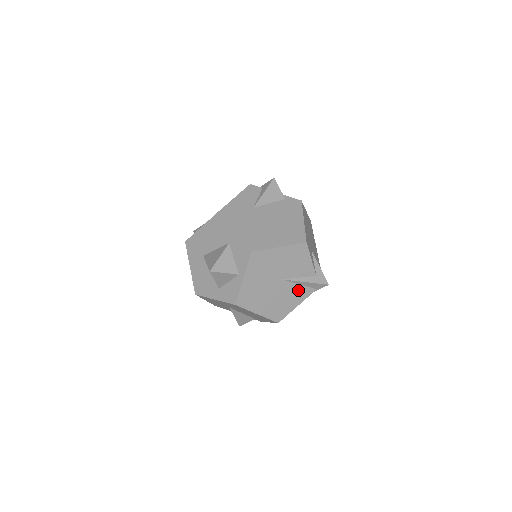
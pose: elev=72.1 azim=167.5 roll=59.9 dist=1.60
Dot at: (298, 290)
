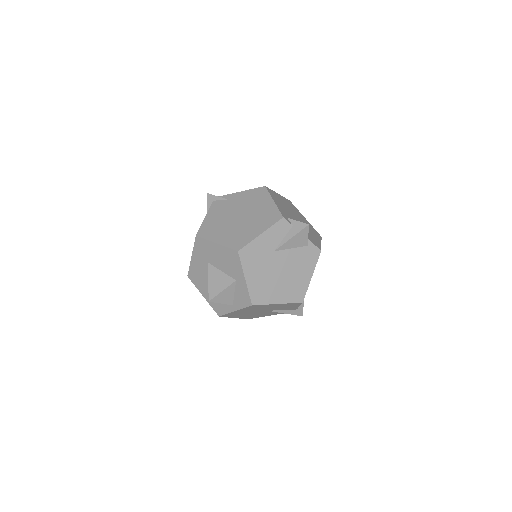
Dot at: (276, 312)
